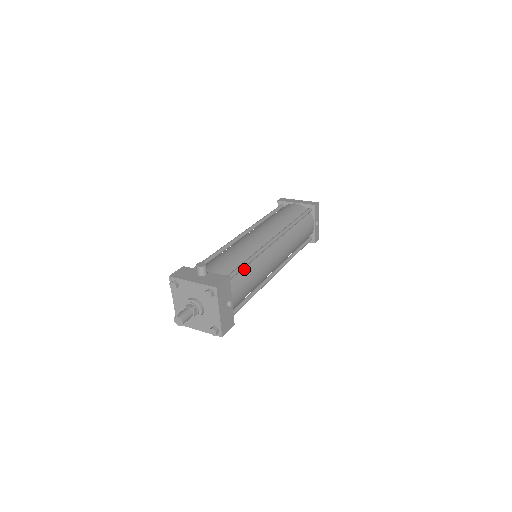
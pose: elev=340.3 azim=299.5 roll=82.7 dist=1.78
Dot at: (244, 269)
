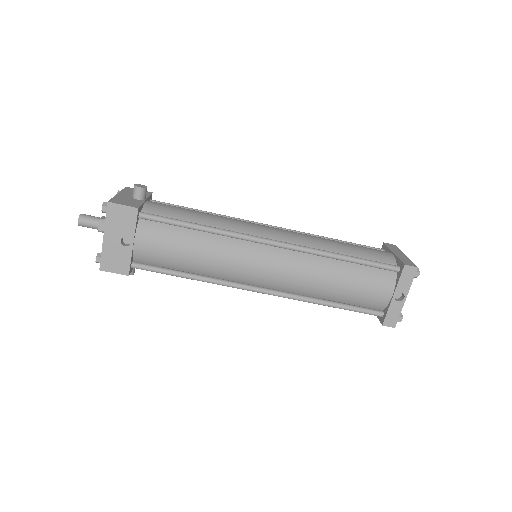
Dot at: (186, 230)
